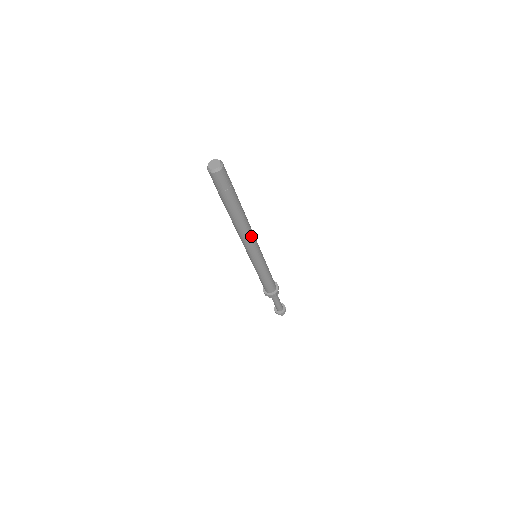
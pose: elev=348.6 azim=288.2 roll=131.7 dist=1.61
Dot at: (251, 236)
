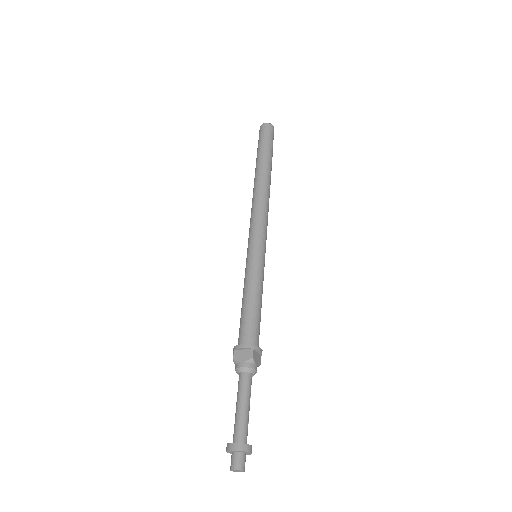
Dot at: (265, 208)
